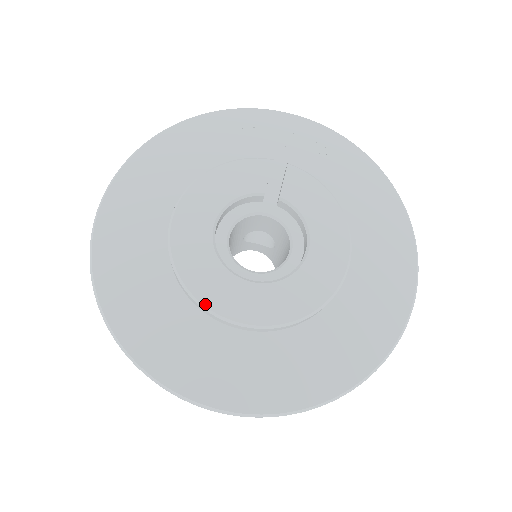
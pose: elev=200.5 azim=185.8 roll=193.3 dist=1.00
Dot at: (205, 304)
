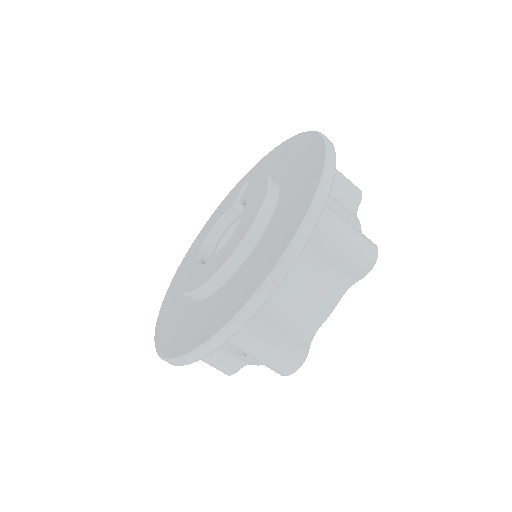
Dot at: (182, 290)
